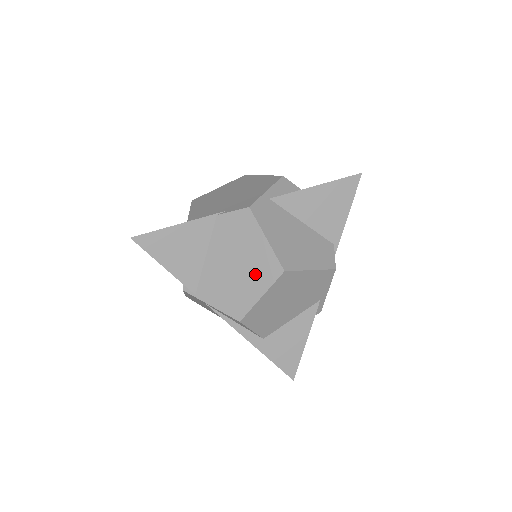
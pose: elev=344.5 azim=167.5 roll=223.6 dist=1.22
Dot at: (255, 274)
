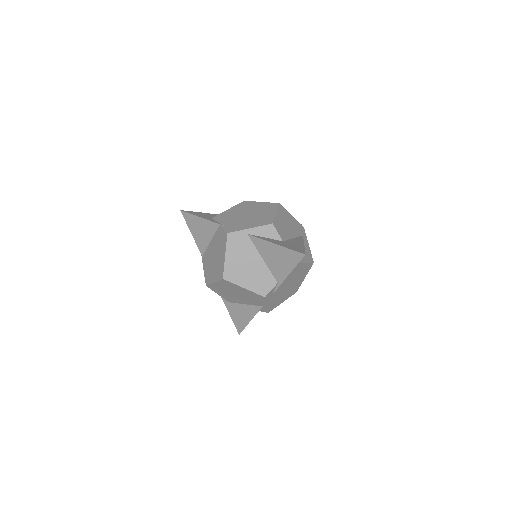
Dot at: (217, 269)
